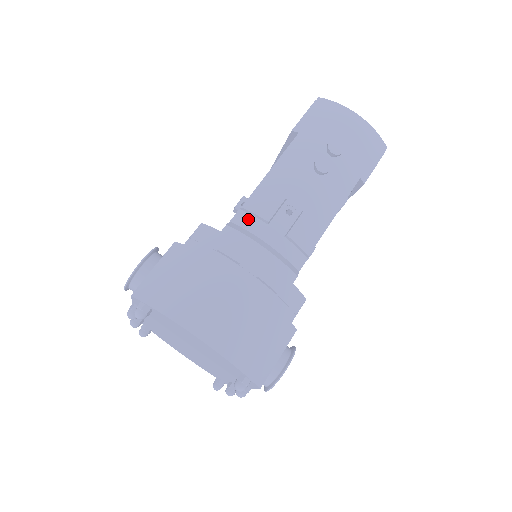
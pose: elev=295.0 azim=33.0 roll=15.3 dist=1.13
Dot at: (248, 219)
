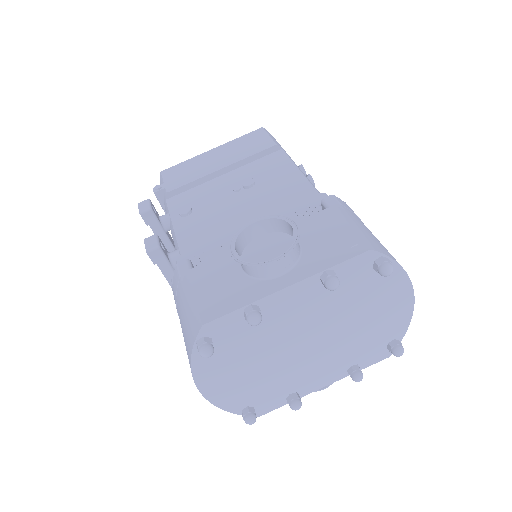
Dot at: occluded
